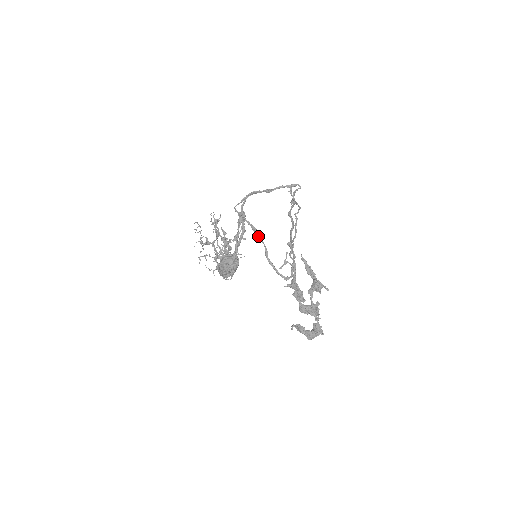
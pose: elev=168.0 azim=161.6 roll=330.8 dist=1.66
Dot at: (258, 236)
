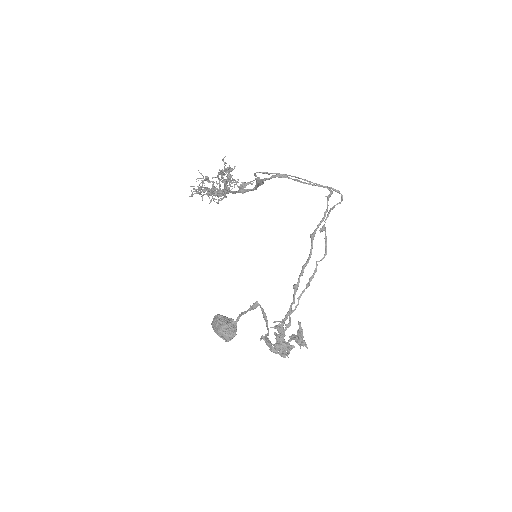
Dot at: (266, 325)
